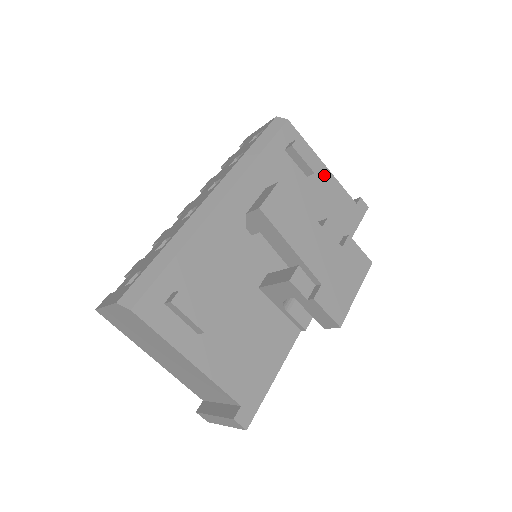
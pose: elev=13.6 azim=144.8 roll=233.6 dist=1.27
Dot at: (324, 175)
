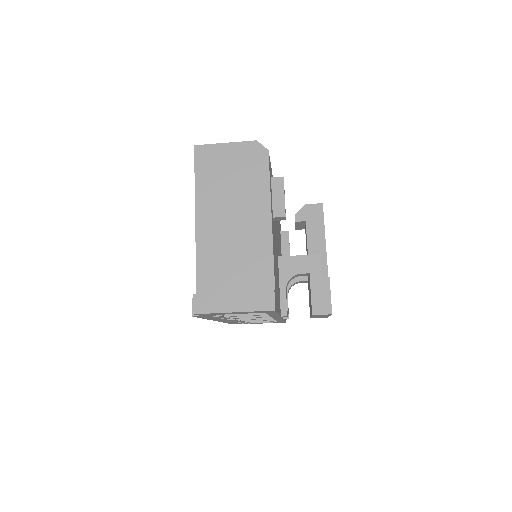
Dot at: occluded
